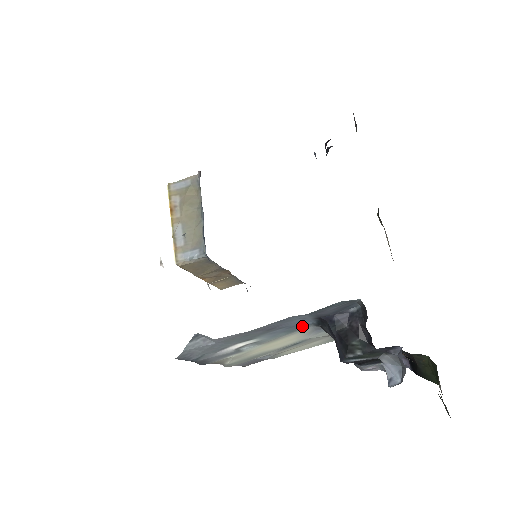
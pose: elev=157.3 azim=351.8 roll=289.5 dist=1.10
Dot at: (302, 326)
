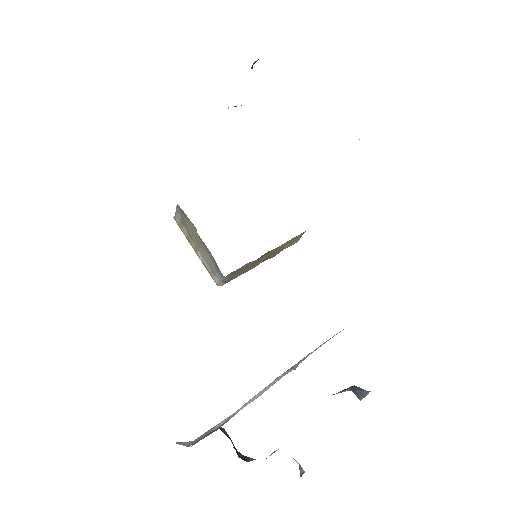
Dot at: occluded
